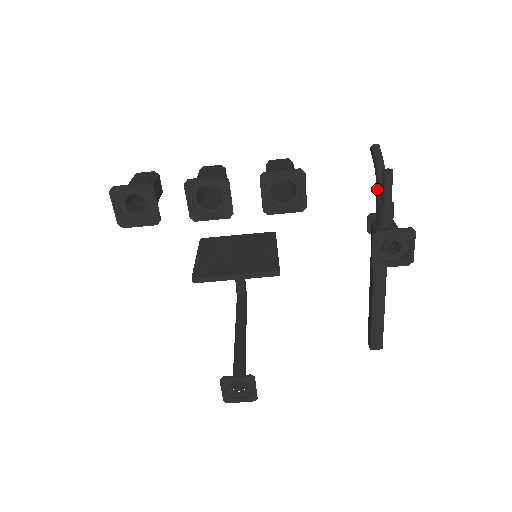
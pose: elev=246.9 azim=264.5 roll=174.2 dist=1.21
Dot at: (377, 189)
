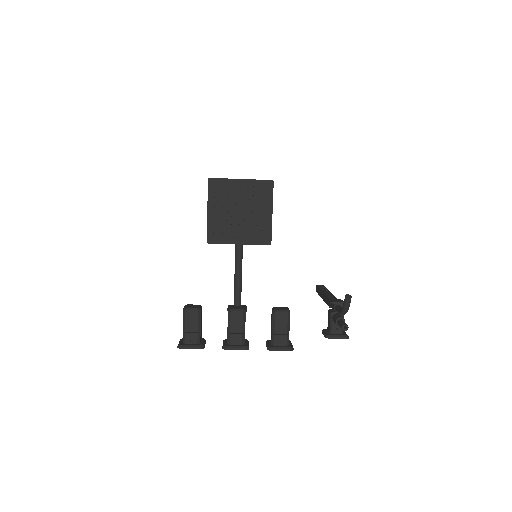
Dot at: (339, 313)
